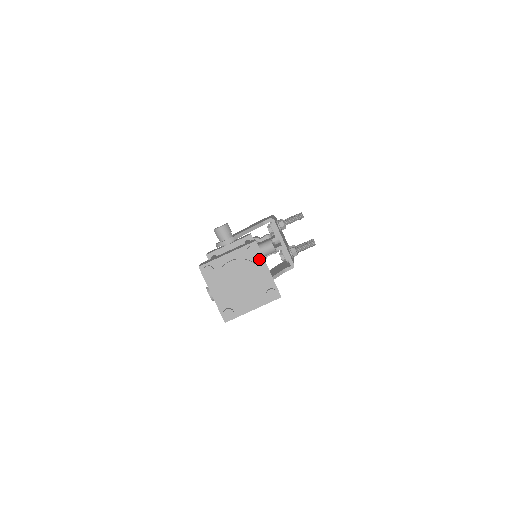
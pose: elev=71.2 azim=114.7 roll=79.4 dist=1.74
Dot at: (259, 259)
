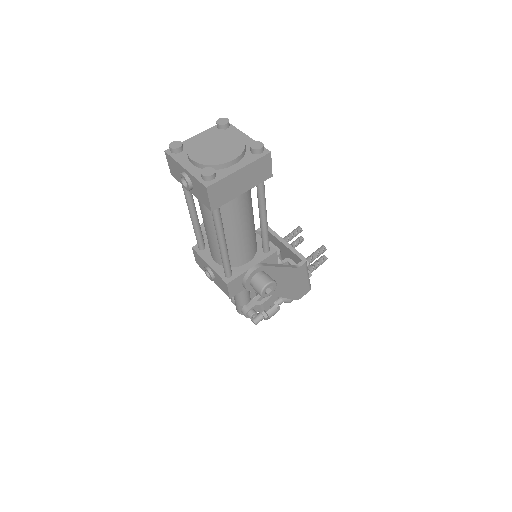
Dot at: occluded
